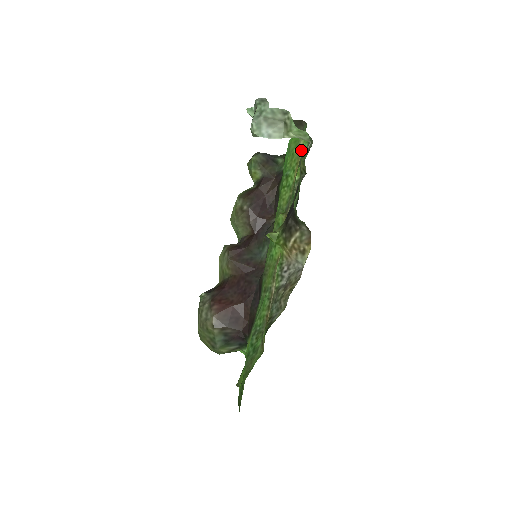
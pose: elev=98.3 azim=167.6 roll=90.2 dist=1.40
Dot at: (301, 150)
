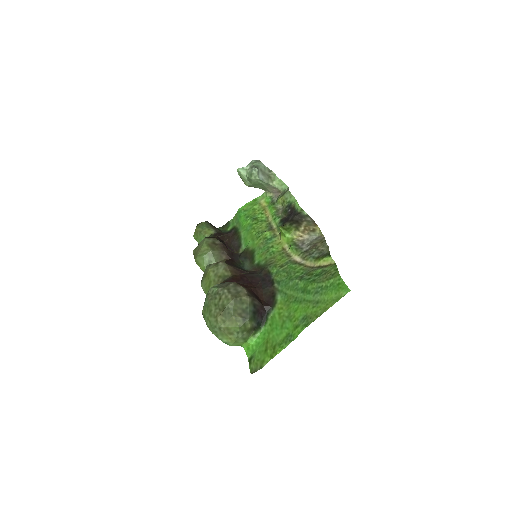
Dot at: (265, 203)
